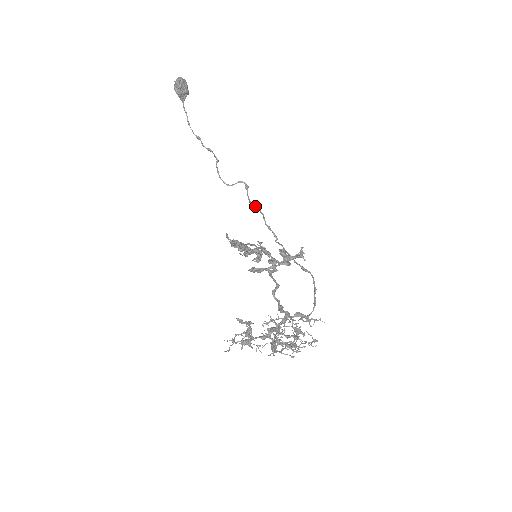
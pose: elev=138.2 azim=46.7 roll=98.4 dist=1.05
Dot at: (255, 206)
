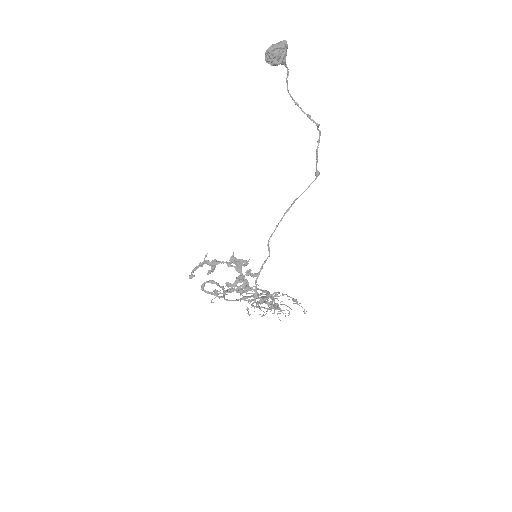
Dot at: (285, 213)
